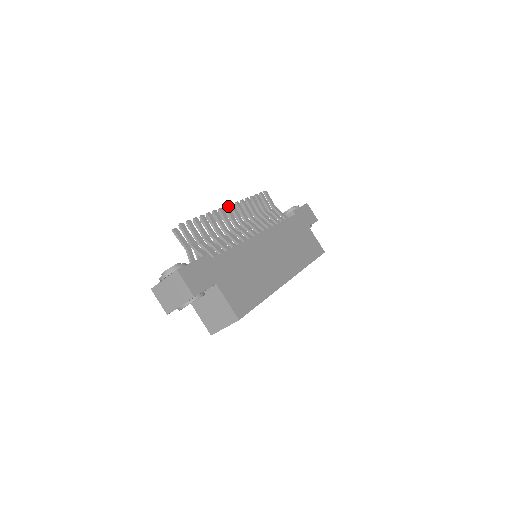
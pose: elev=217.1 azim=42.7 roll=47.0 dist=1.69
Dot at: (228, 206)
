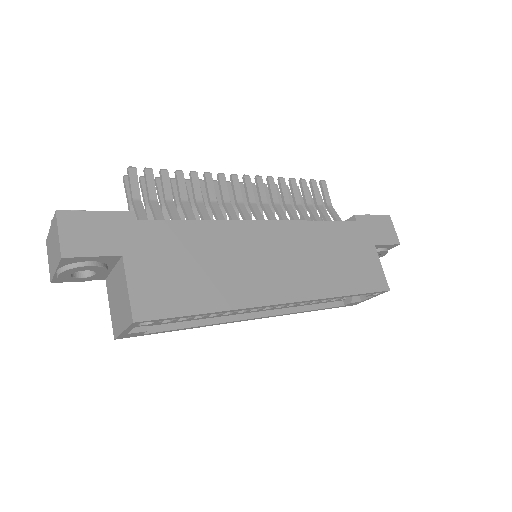
Dot at: (237, 175)
